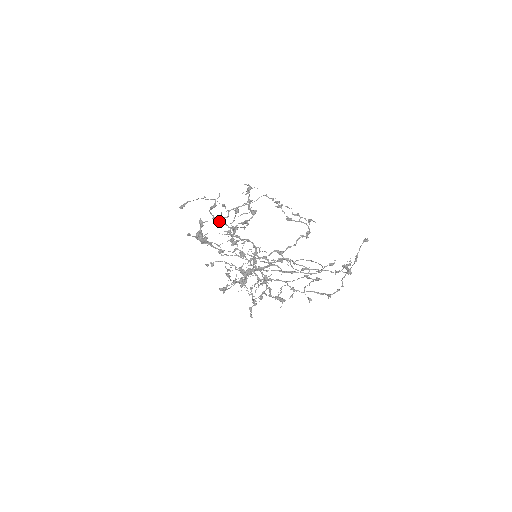
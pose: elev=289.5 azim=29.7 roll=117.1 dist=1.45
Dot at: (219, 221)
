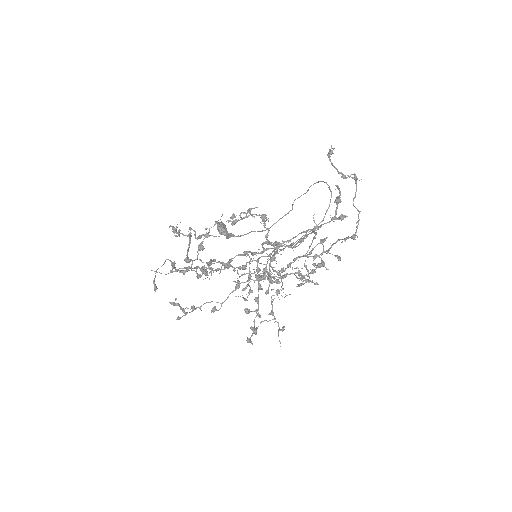
Dot at: occluded
